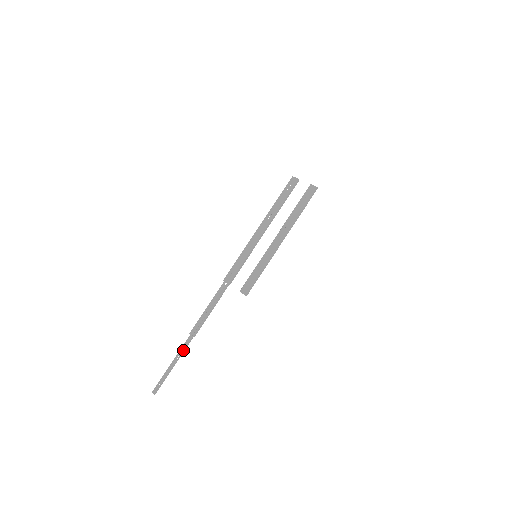
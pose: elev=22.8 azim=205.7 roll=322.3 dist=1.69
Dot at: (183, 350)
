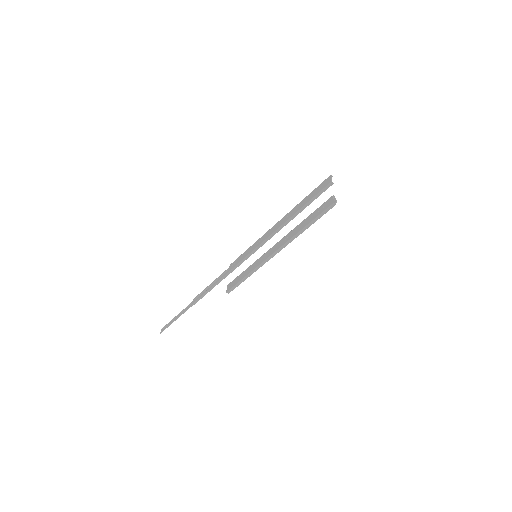
Dot at: (184, 310)
